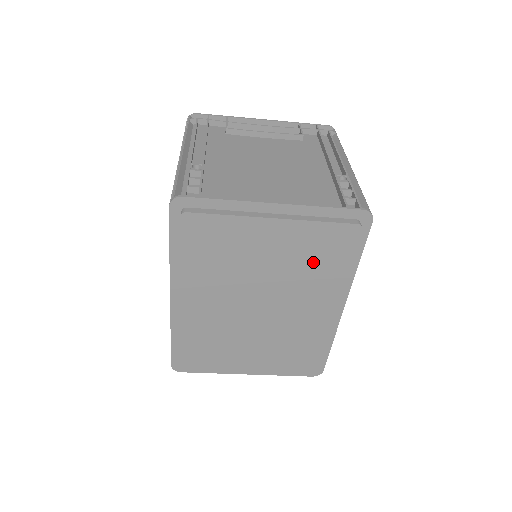
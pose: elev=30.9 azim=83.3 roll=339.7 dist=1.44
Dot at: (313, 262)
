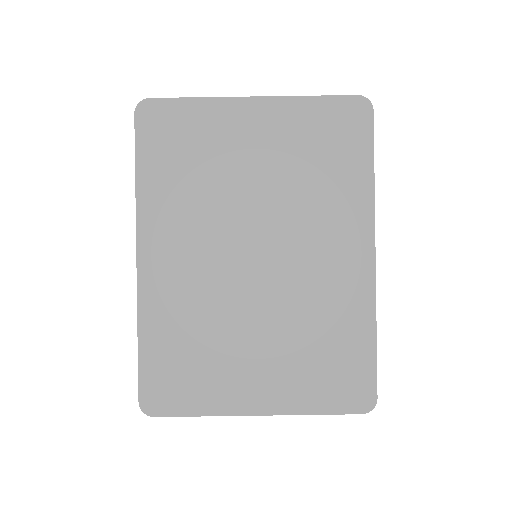
Dot at: (313, 169)
